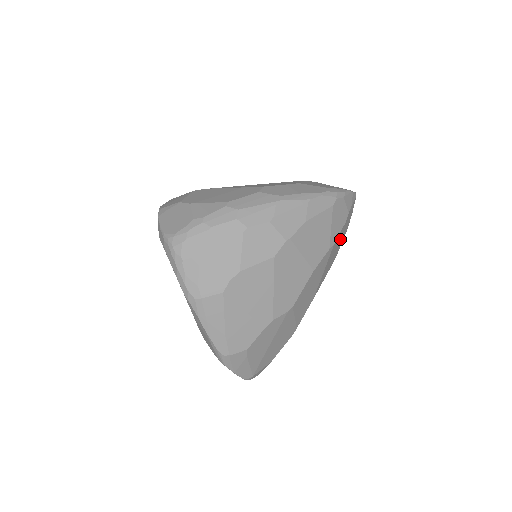
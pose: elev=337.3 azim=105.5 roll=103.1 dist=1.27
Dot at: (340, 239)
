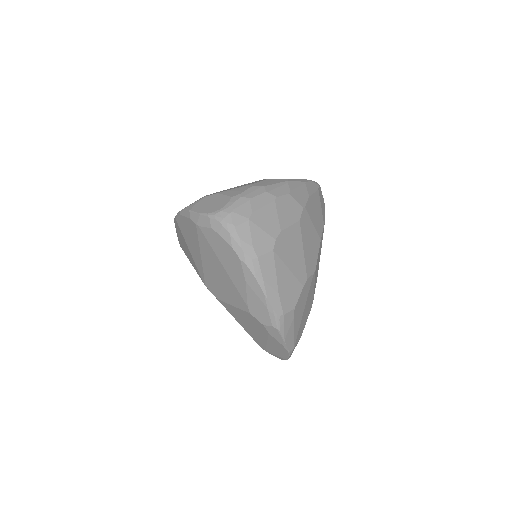
Dot at: occluded
